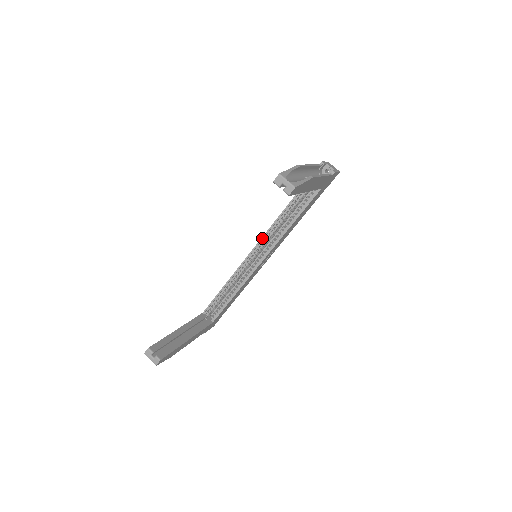
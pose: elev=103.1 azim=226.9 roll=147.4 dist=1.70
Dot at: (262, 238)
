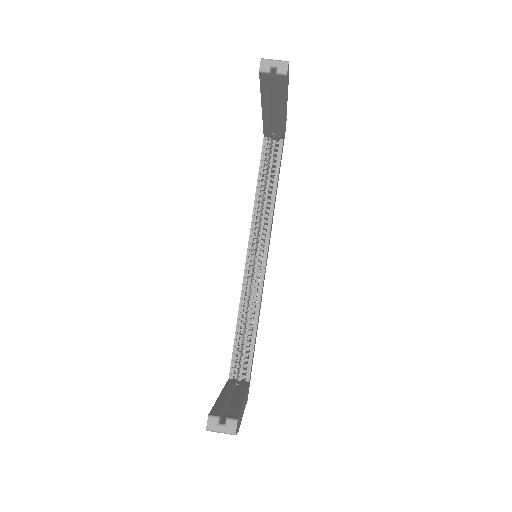
Dot at: (250, 232)
